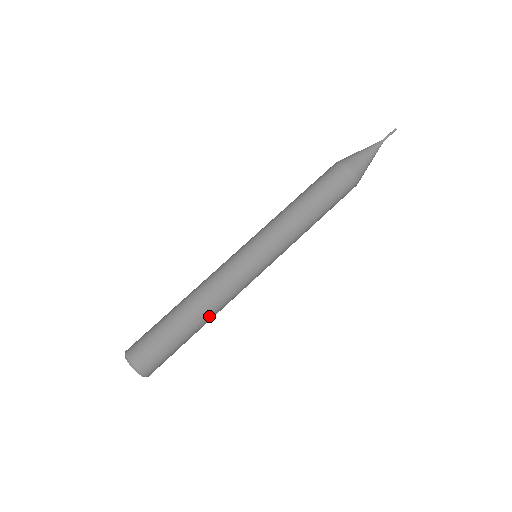
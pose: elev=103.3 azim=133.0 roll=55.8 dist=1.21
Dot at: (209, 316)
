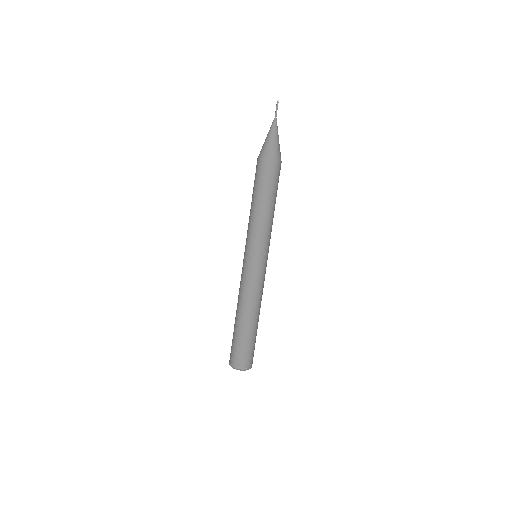
Dot at: (258, 312)
